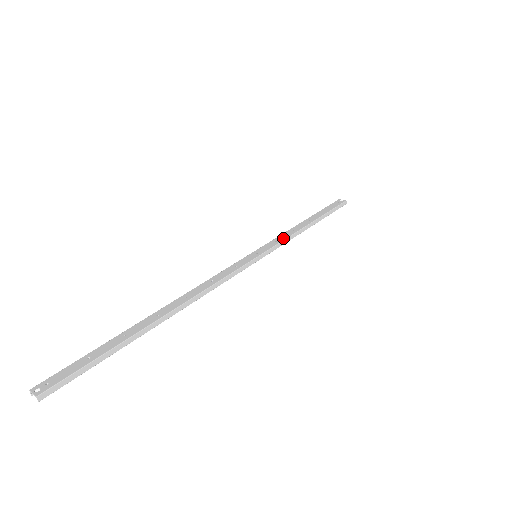
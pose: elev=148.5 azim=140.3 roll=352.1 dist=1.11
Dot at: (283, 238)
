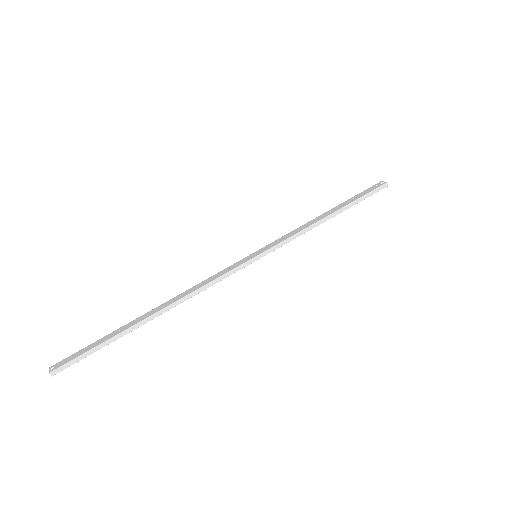
Dot at: (290, 235)
